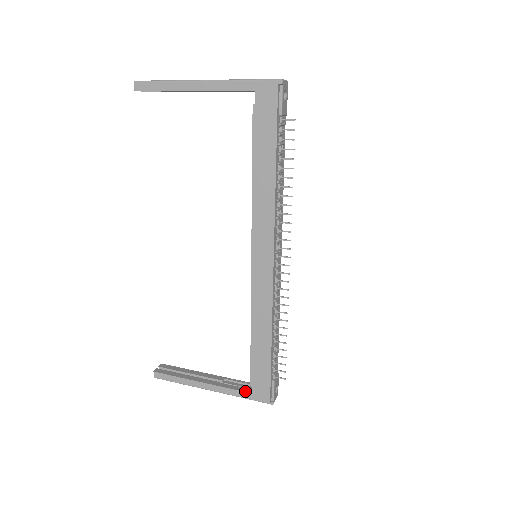
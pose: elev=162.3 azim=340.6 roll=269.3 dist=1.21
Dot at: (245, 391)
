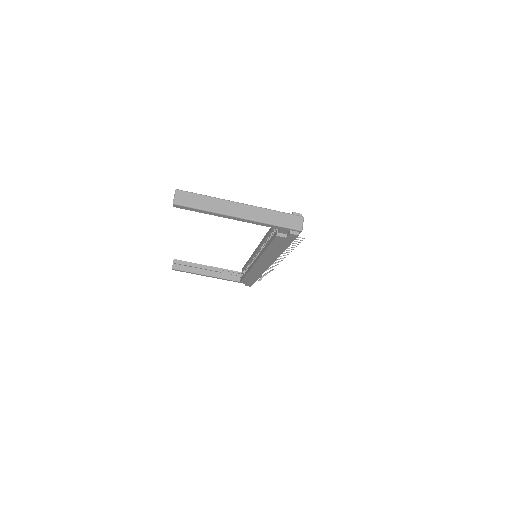
Dot at: (235, 281)
